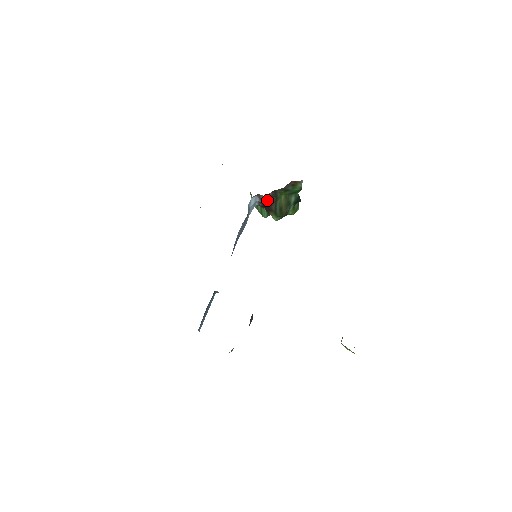
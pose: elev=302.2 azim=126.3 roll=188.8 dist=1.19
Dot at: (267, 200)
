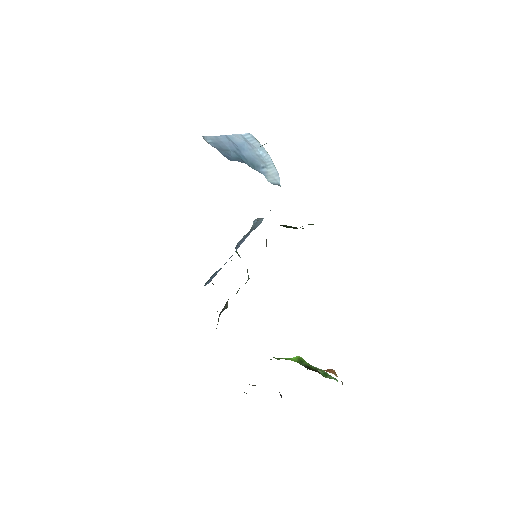
Dot at: occluded
